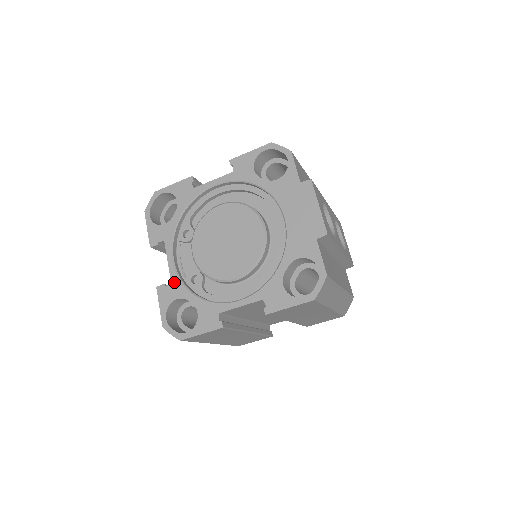
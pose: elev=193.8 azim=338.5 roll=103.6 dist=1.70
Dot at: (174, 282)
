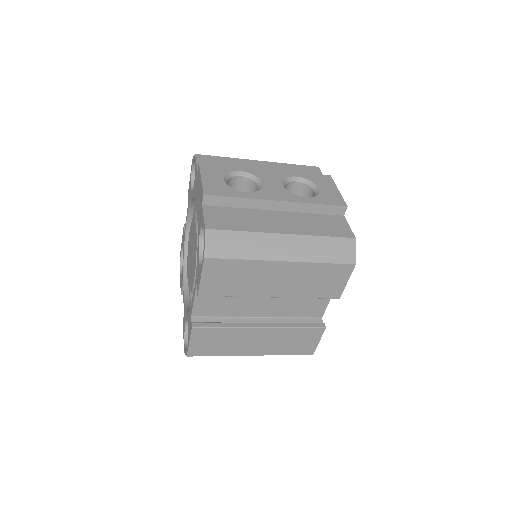
Dot at: (184, 311)
